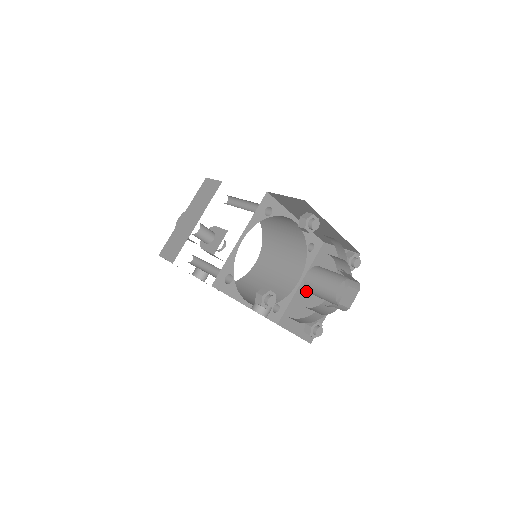
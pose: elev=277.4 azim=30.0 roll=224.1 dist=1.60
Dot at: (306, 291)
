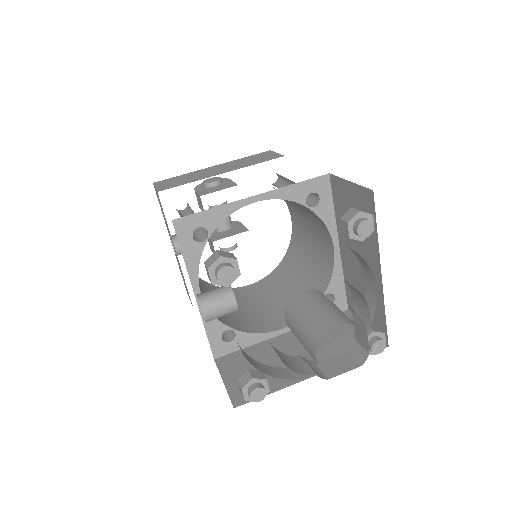
Dot at: (282, 345)
